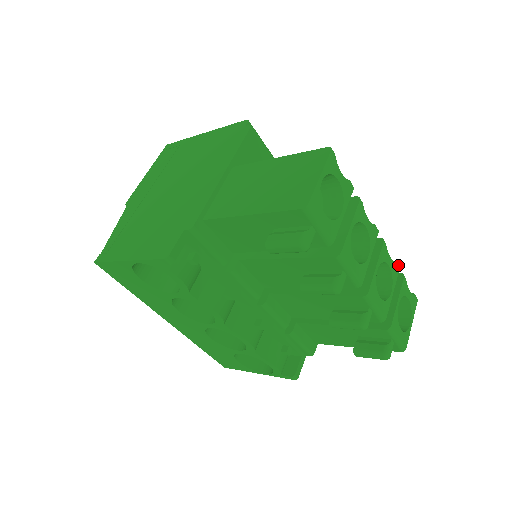
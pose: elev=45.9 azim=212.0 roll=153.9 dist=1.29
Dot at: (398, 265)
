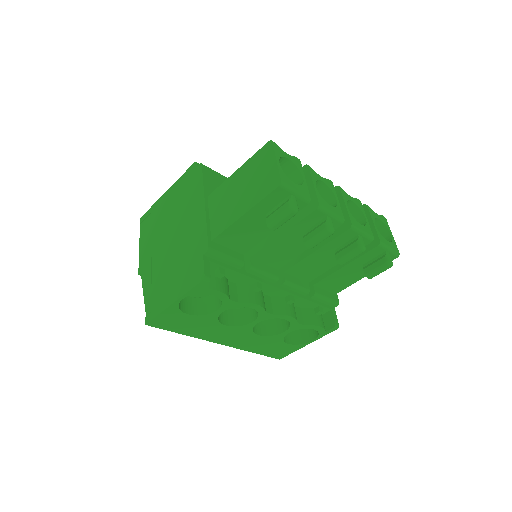
Dot at: (358, 199)
